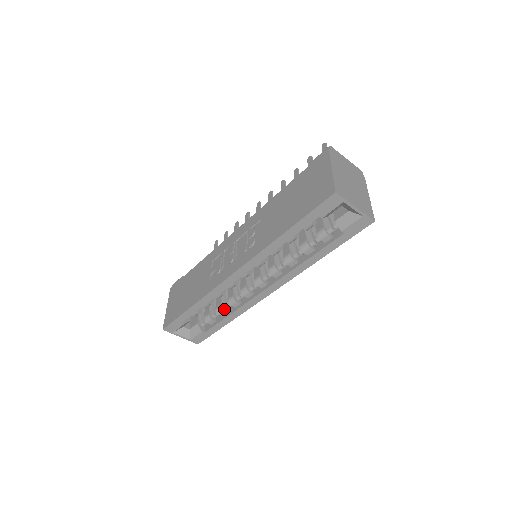
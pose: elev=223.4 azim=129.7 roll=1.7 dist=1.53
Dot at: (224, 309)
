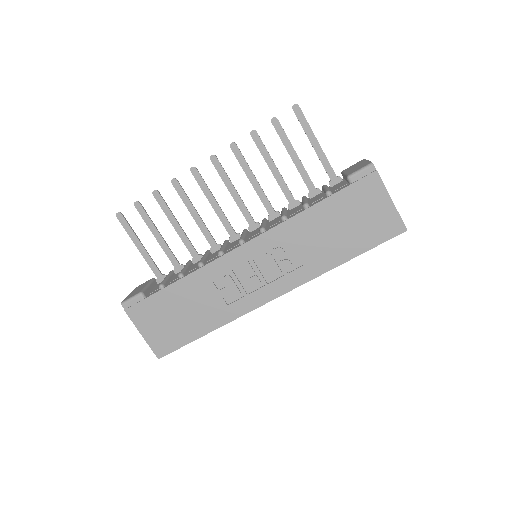
Dot at: occluded
